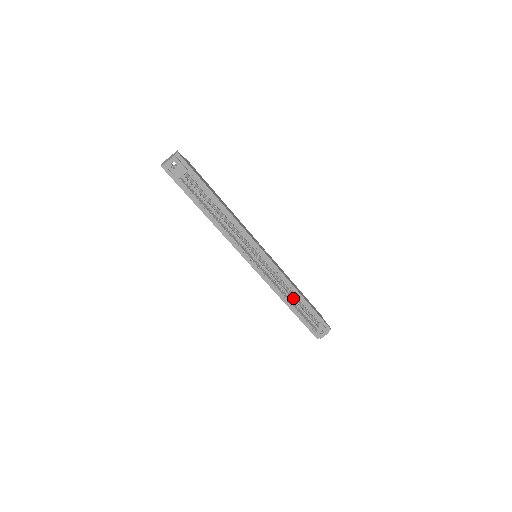
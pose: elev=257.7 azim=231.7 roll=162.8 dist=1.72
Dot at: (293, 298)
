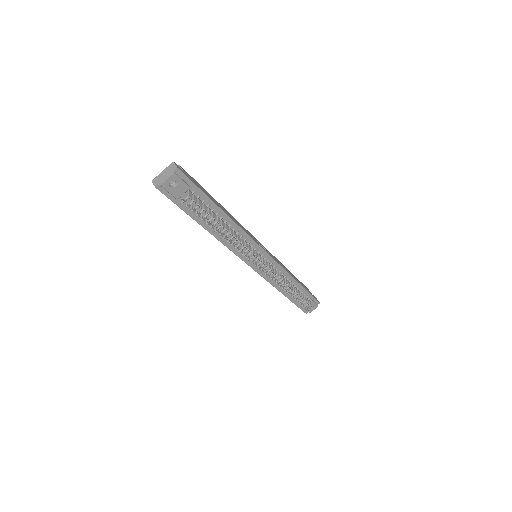
Dot at: occluded
